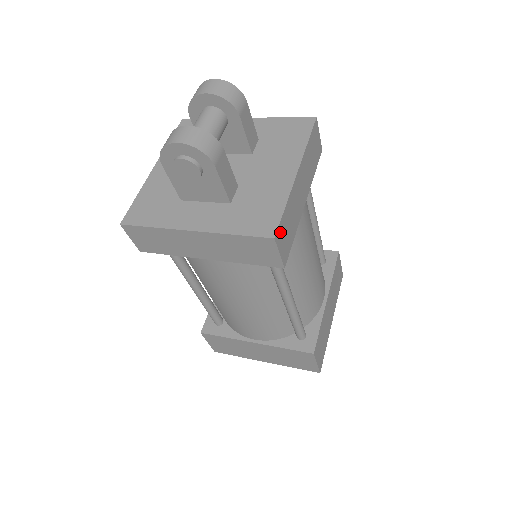
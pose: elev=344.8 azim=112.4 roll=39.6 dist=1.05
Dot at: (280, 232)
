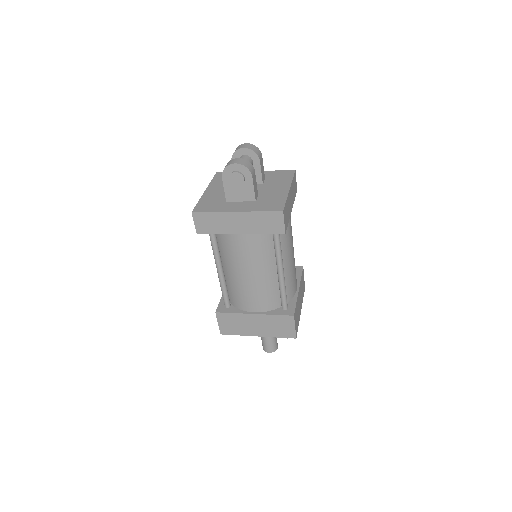
Dot at: (284, 211)
